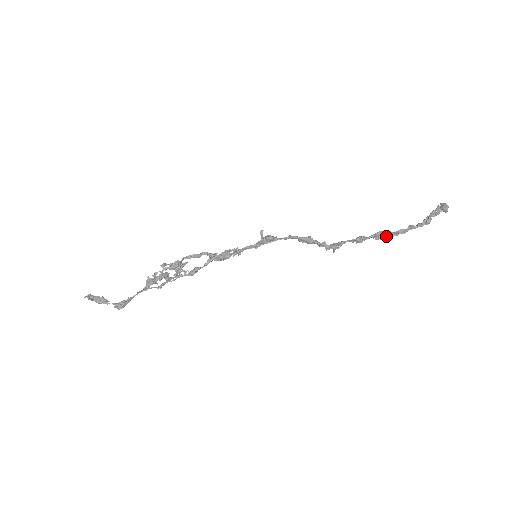
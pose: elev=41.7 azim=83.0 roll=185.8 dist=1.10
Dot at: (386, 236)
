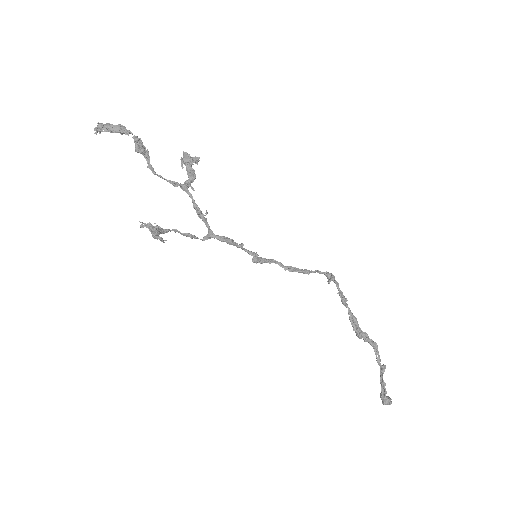
Dot at: (359, 331)
